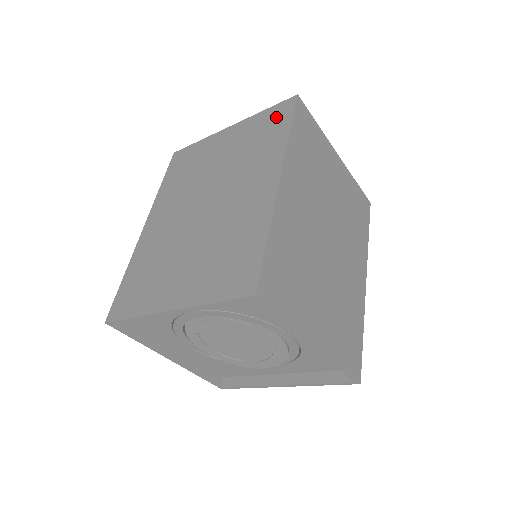
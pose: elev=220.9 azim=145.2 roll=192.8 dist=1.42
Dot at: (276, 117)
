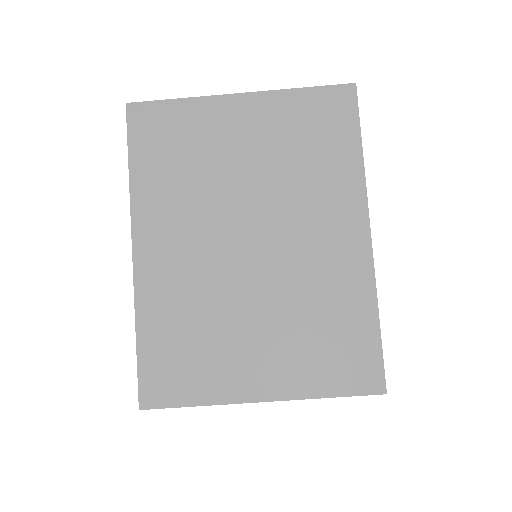
Dot at: occluded
